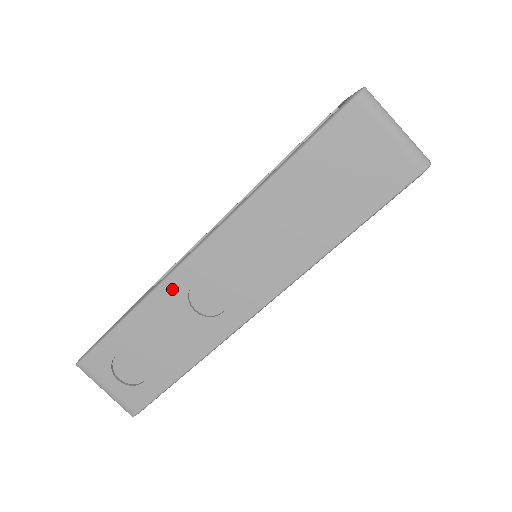
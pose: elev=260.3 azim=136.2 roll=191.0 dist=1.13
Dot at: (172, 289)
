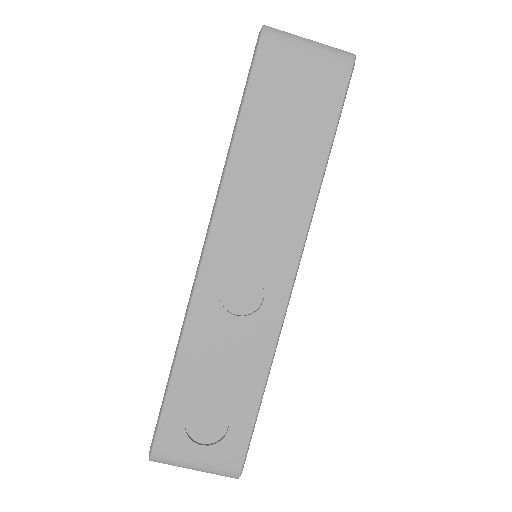
Dot at: (203, 308)
